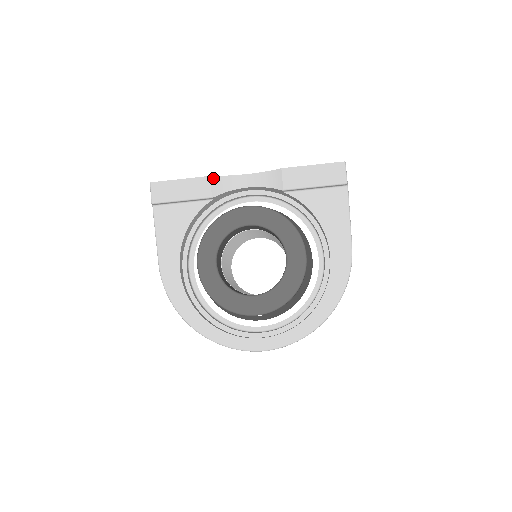
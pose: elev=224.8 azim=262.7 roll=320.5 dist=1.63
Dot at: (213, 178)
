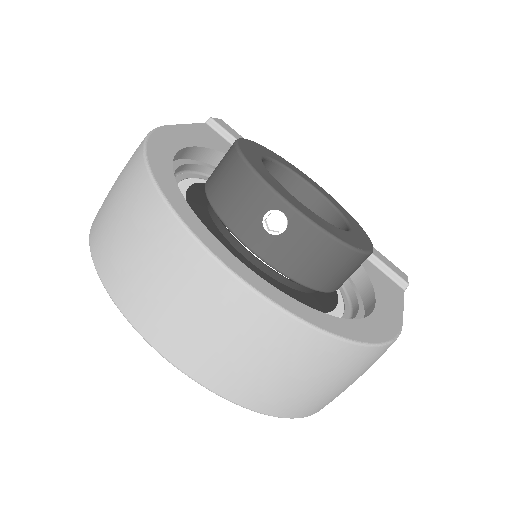
Dot at: occluded
